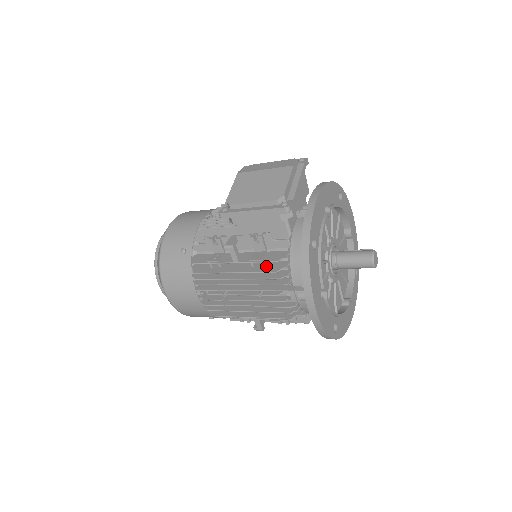
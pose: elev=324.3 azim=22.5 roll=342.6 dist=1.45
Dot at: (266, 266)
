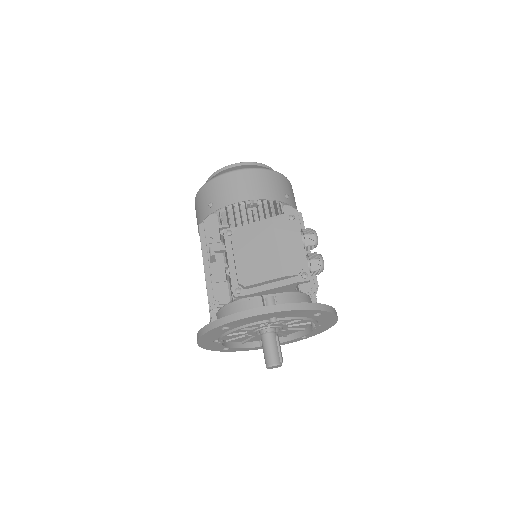
Dot at: occluded
